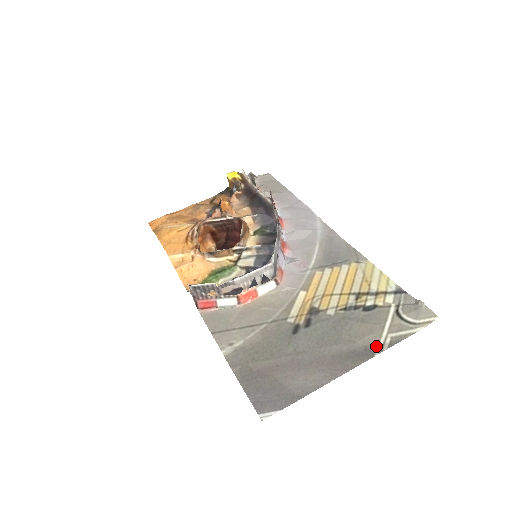
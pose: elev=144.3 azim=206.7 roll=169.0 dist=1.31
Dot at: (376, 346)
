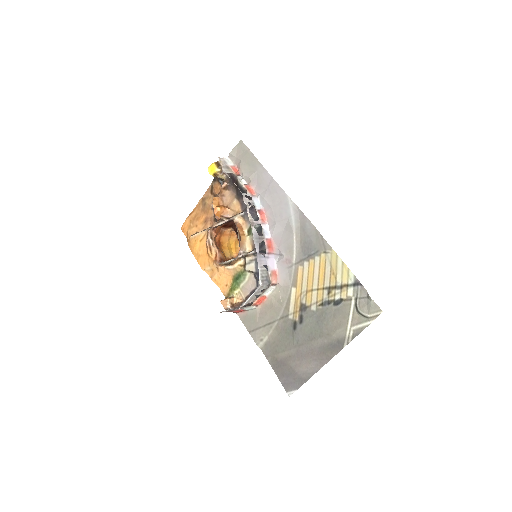
Dot at: (344, 339)
